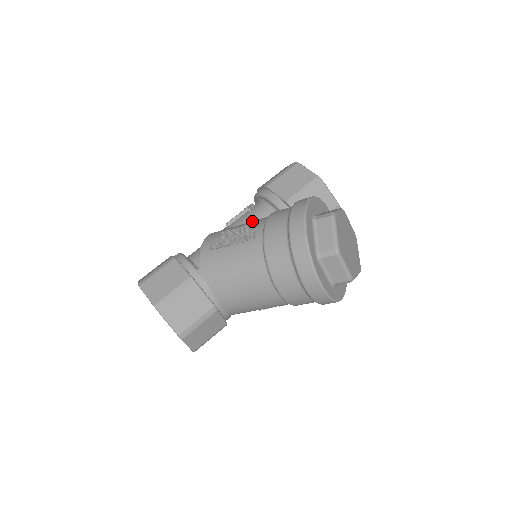
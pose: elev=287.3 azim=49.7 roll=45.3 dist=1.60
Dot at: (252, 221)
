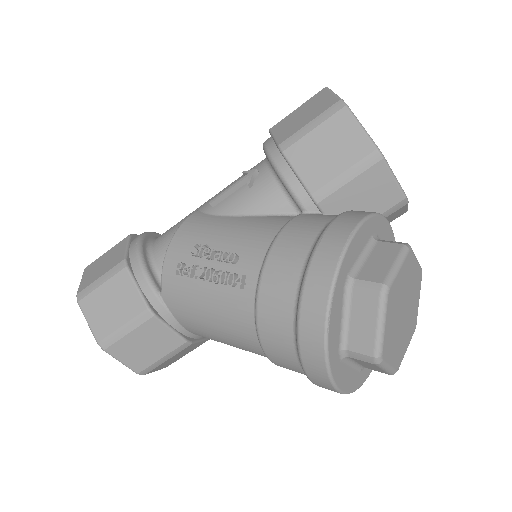
Dot at: (247, 230)
